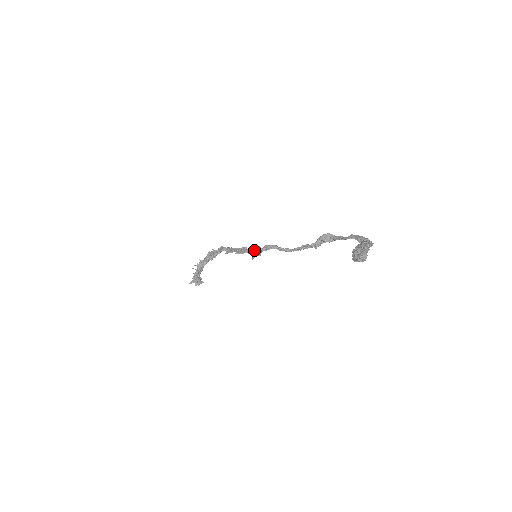
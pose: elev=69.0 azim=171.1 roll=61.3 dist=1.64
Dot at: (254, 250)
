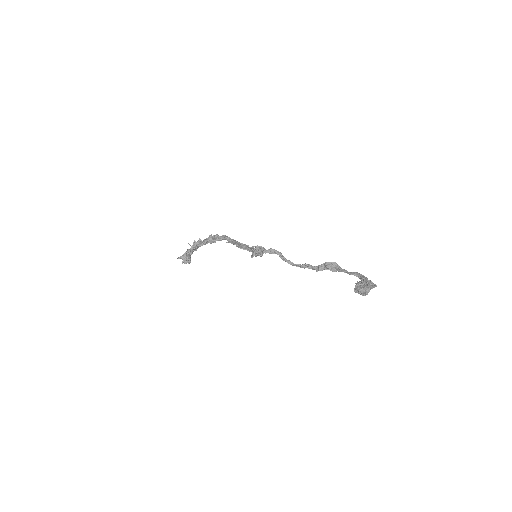
Dot at: (257, 249)
